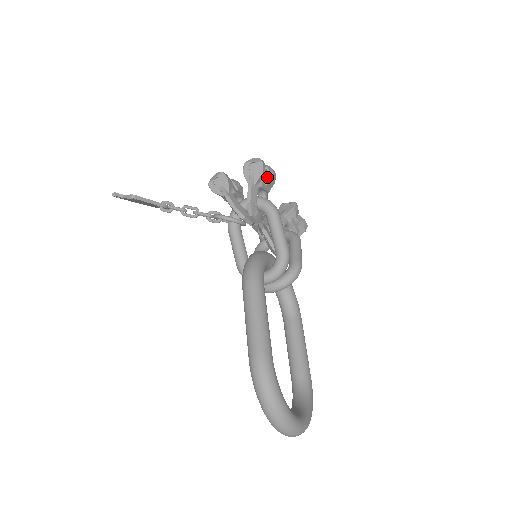
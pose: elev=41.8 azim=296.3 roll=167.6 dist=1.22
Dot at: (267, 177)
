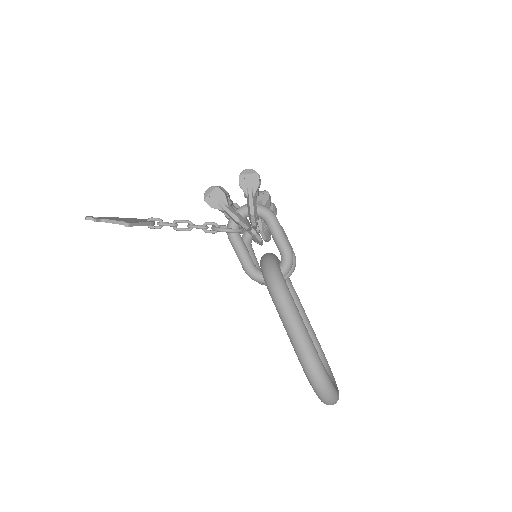
Dot at: occluded
